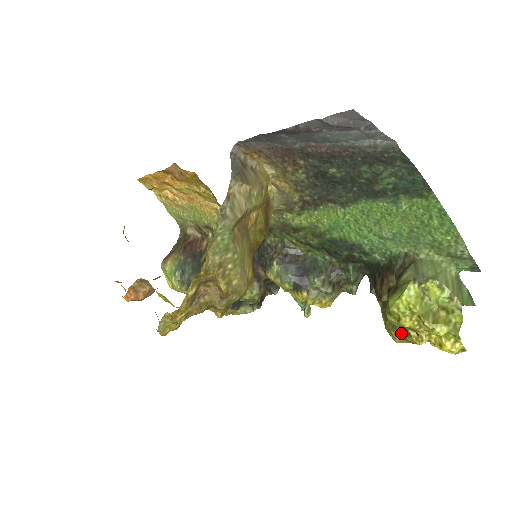
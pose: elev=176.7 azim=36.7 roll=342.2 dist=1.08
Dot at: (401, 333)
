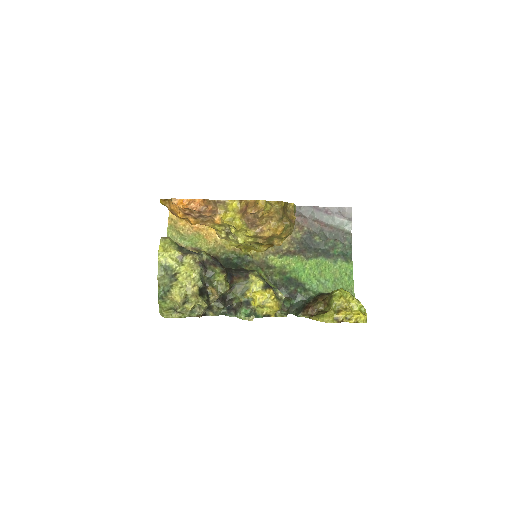
Dot at: (334, 313)
